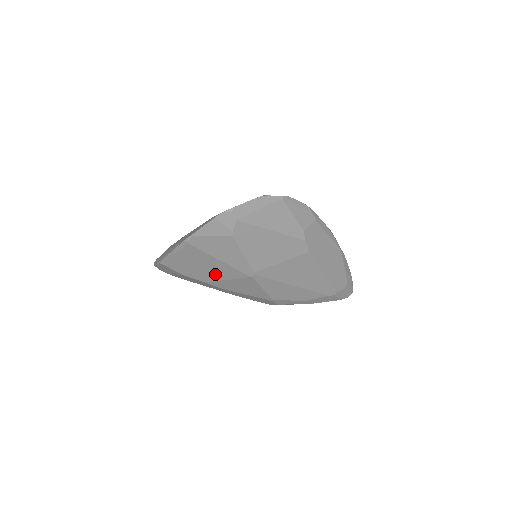
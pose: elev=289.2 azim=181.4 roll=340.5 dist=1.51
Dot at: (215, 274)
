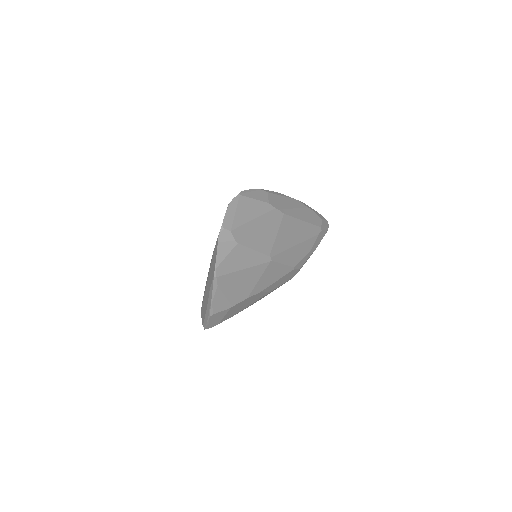
Dot at: (249, 284)
